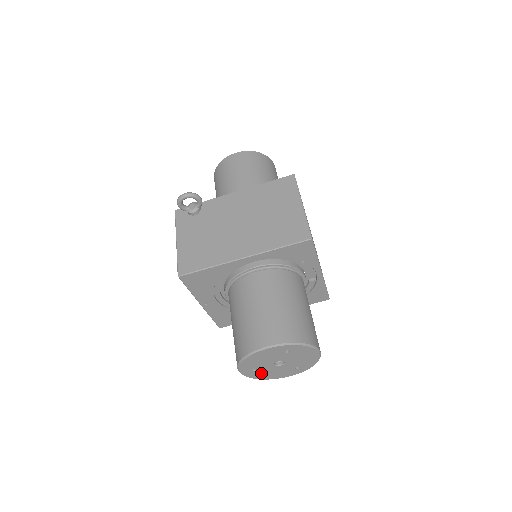
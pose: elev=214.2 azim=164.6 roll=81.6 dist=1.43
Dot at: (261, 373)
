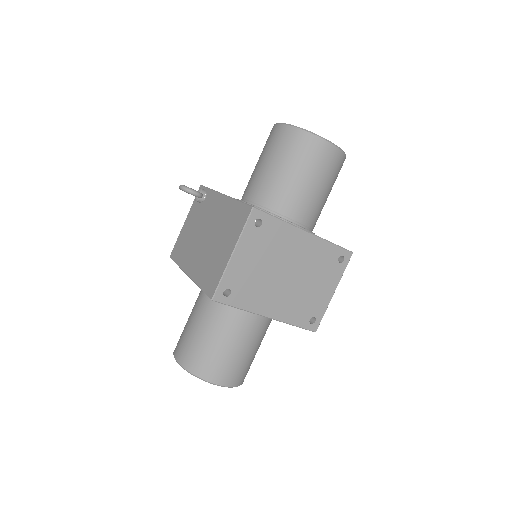
Dot at: occluded
